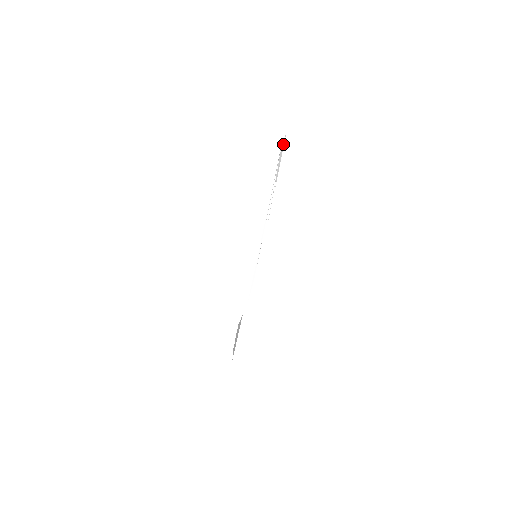
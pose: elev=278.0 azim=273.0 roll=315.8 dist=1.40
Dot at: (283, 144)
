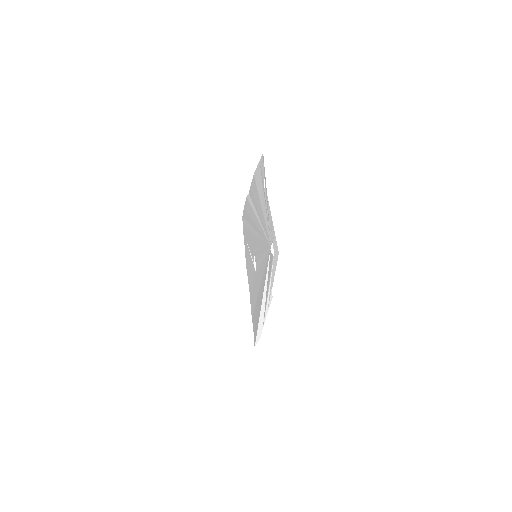
Dot at: (276, 261)
